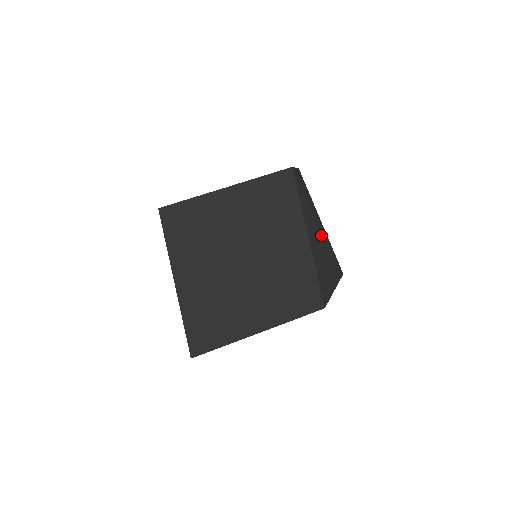
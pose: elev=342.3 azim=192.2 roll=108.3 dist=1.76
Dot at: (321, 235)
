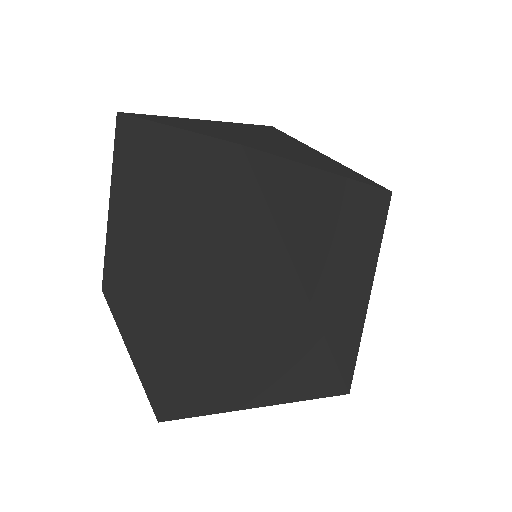
Dot at: occluded
